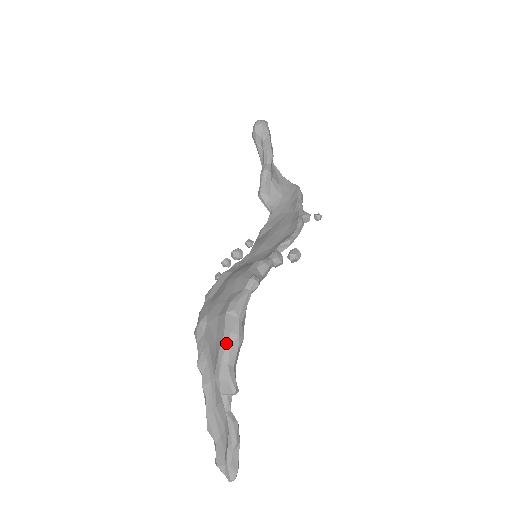
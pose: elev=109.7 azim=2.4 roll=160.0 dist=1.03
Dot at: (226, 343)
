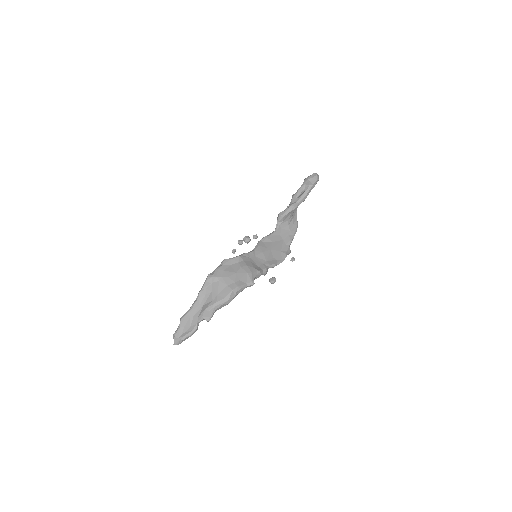
Dot at: (223, 302)
